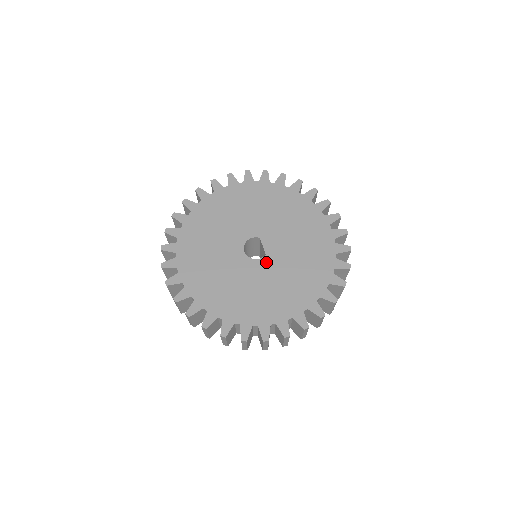
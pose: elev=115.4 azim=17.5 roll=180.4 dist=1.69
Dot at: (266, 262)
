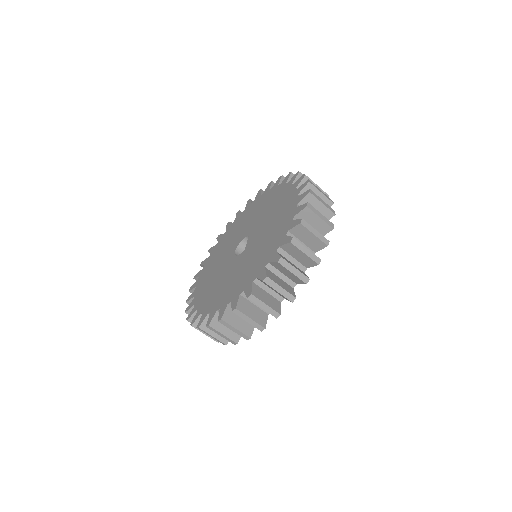
Dot at: (242, 256)
